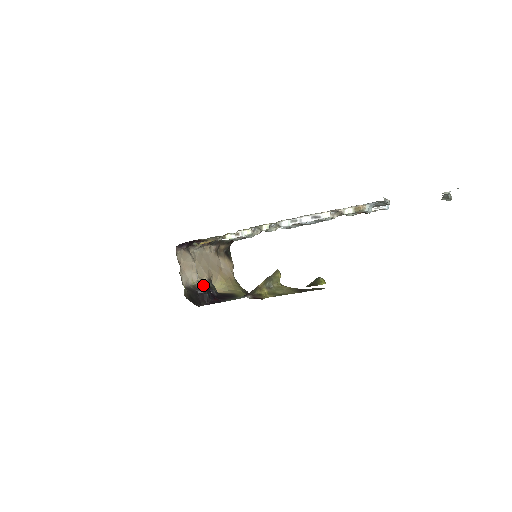
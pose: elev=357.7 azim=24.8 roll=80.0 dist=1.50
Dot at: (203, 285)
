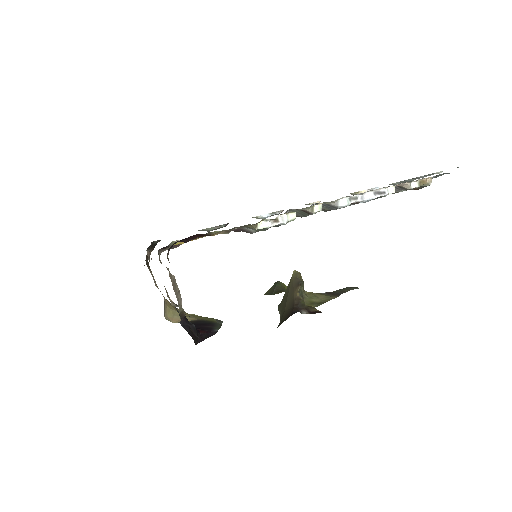
Dot at: occluded
